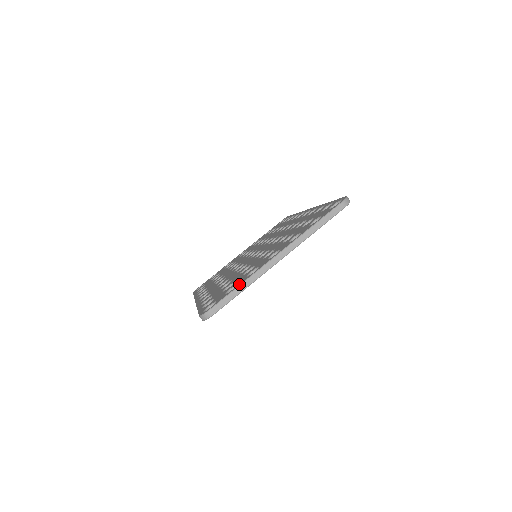
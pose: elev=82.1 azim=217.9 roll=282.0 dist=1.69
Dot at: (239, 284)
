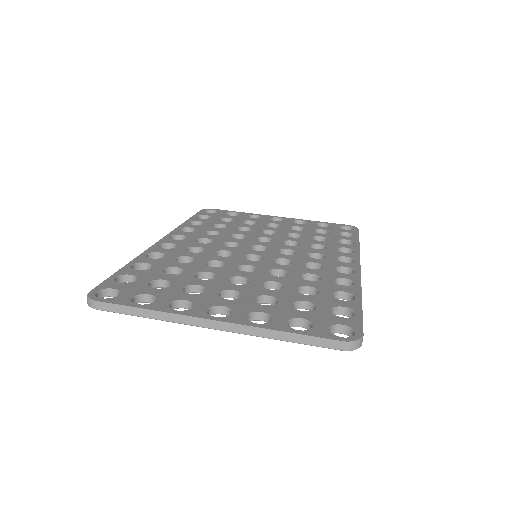
Dot at: (148, 307)
